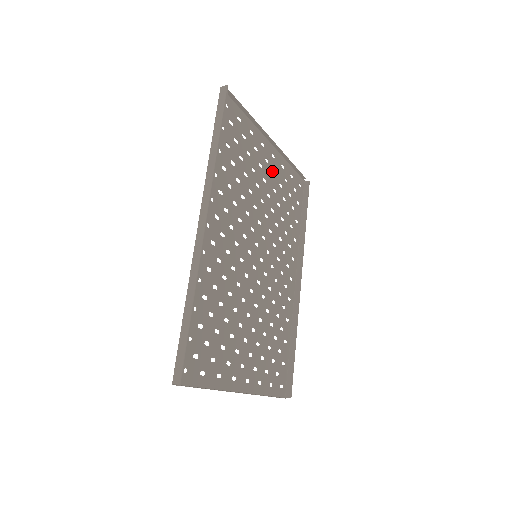
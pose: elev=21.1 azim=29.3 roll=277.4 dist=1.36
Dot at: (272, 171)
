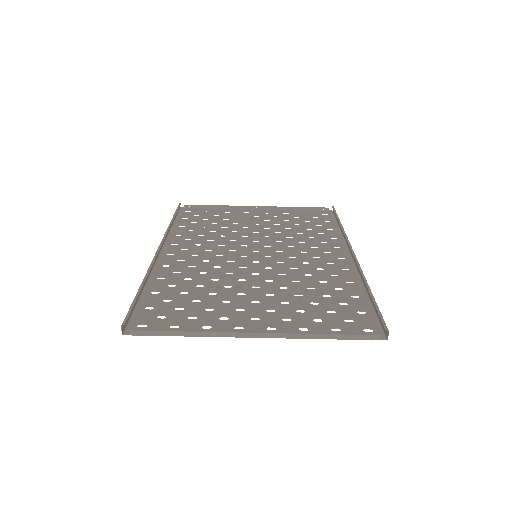
Dot at: (268, 219)
